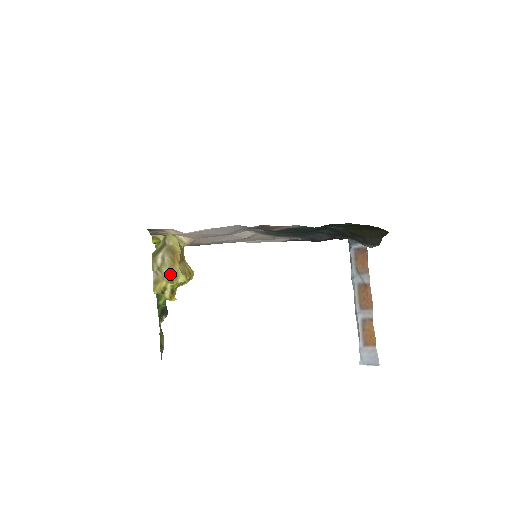
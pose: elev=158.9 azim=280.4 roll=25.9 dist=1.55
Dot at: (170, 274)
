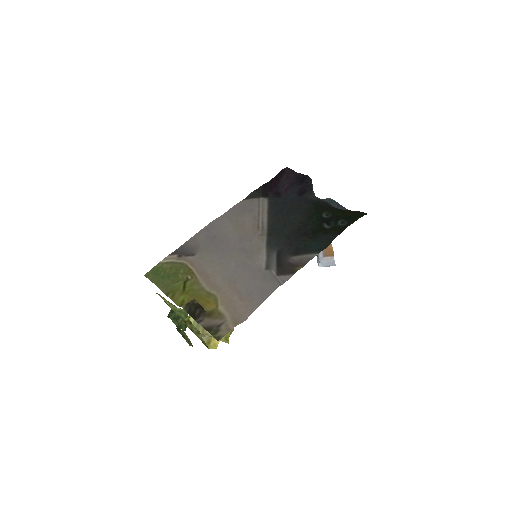
Dot at: (226, 338)
